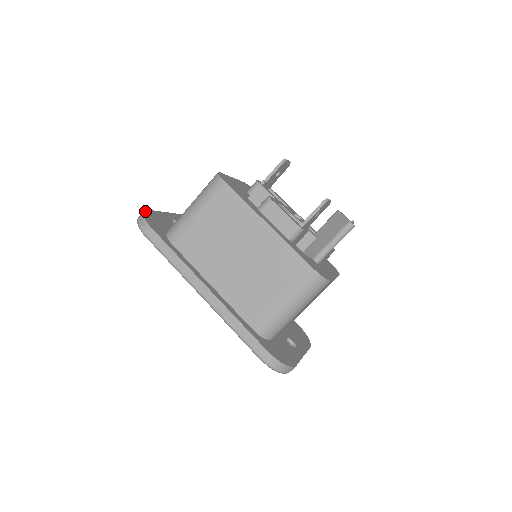
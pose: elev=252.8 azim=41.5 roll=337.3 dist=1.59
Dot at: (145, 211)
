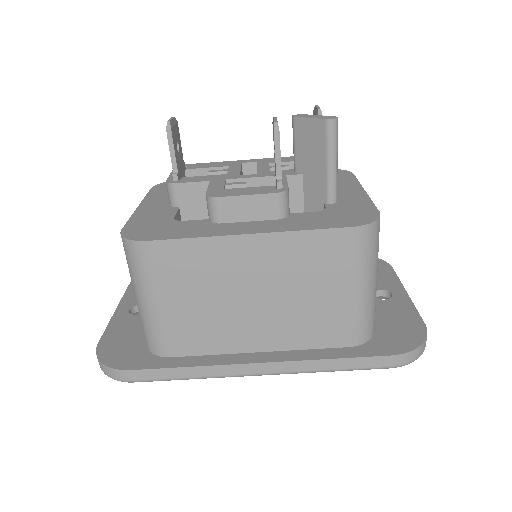
Dot at: (98, 352)
